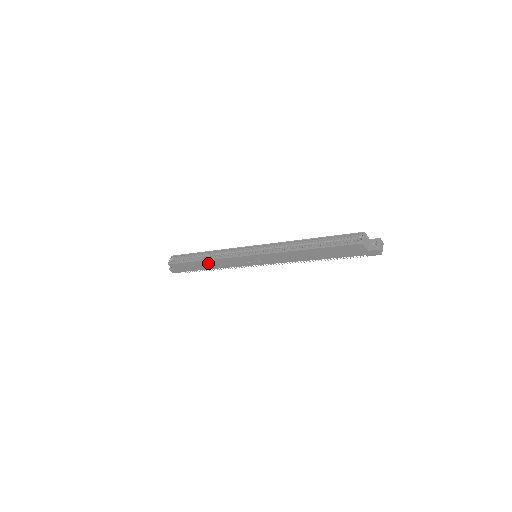
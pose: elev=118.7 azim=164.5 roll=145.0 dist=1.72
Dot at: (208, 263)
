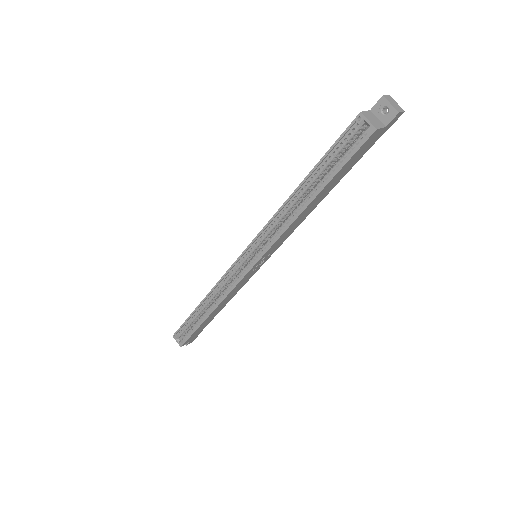
Dot at: (217, 309)
